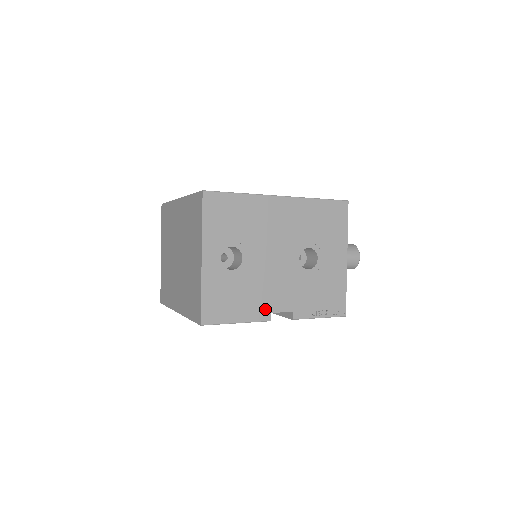
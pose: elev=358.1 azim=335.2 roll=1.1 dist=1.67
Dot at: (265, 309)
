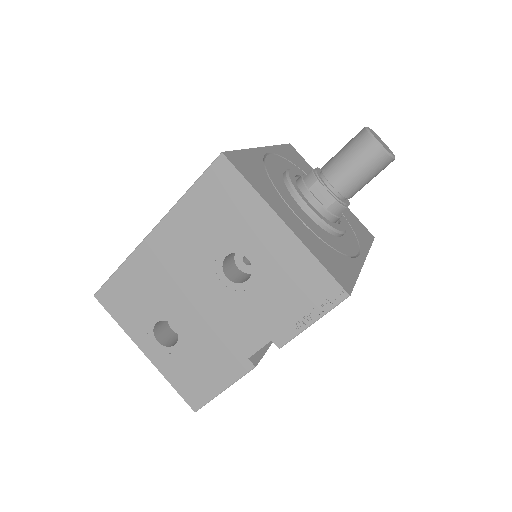
Dot at: (239, 359)
